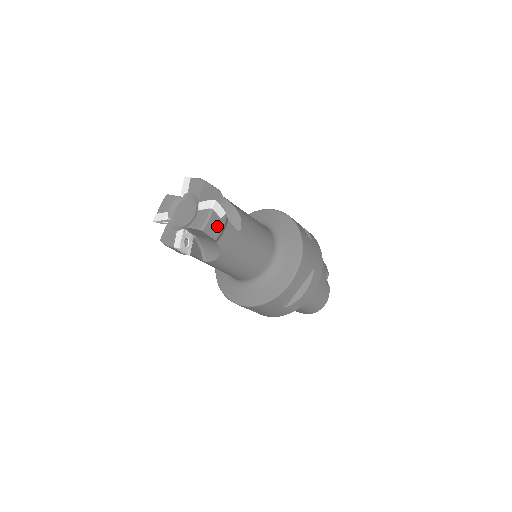
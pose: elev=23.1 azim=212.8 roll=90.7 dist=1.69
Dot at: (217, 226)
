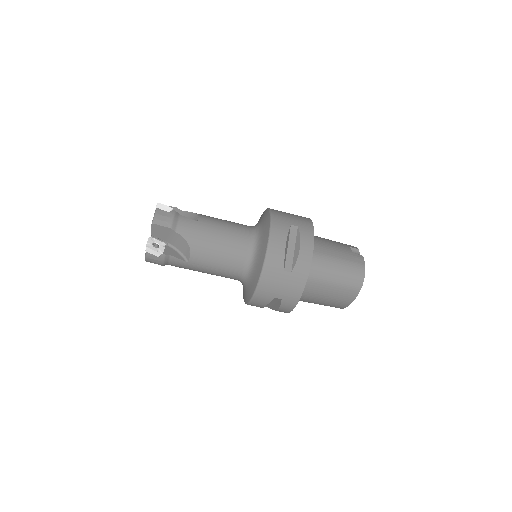
Dot at: (166, 218)
